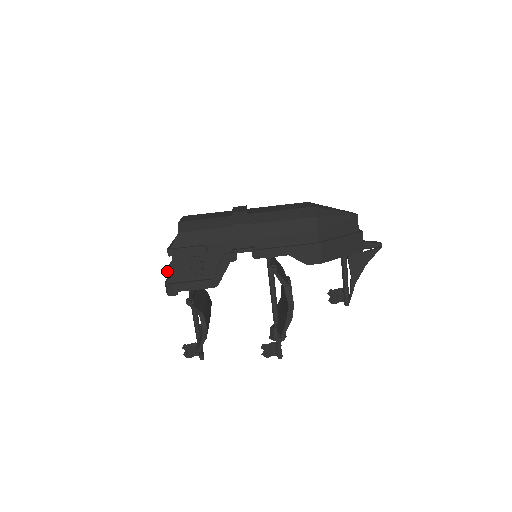
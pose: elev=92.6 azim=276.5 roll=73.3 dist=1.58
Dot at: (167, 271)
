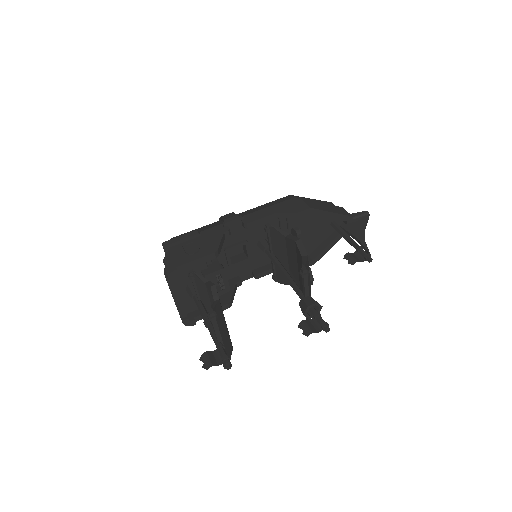
Dot at: (164, 260)
